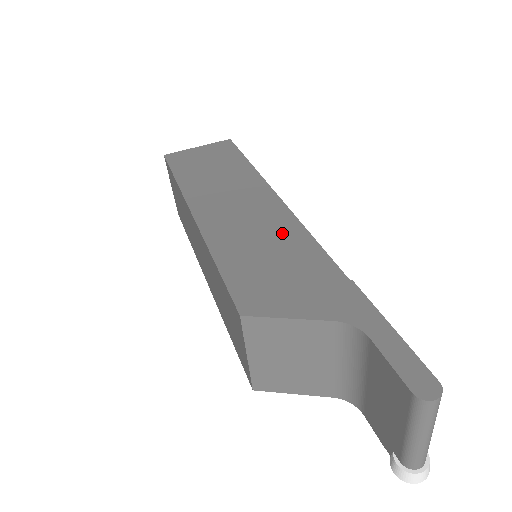
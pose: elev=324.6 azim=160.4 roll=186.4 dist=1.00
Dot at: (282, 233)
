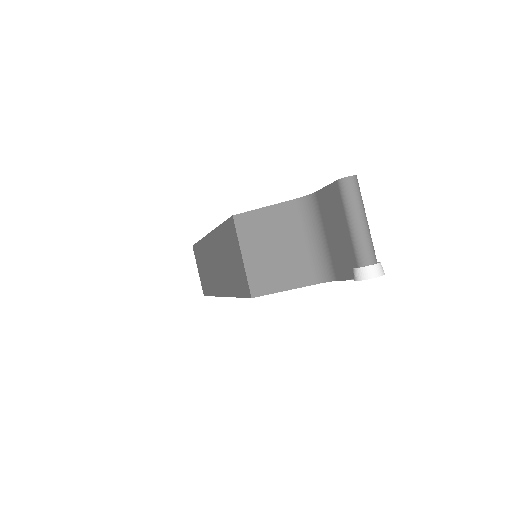
Dot at: occluded
